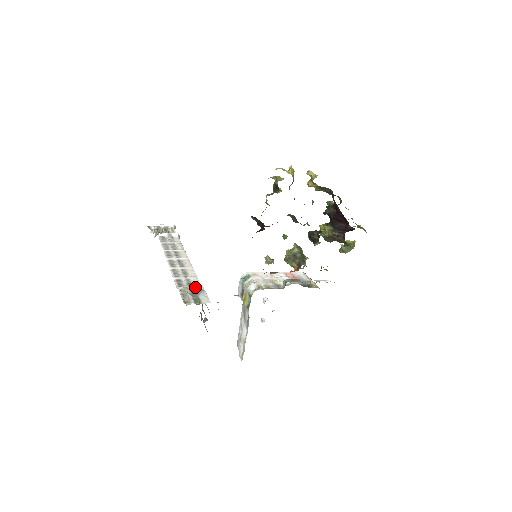
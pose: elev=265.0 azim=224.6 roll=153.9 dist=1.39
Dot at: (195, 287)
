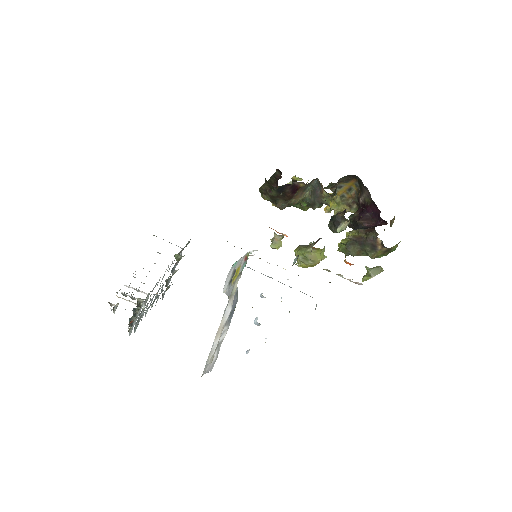
Dot at: (171, 243)
